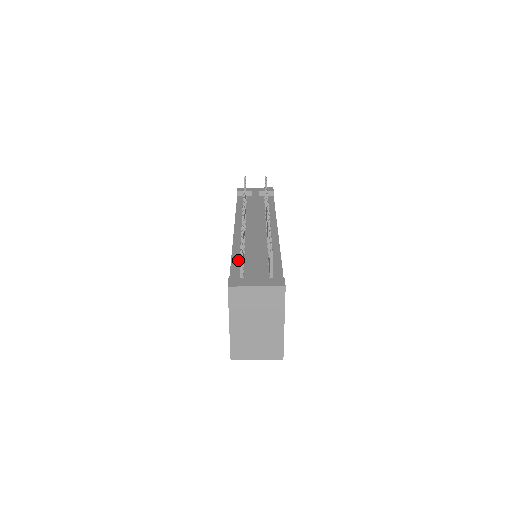
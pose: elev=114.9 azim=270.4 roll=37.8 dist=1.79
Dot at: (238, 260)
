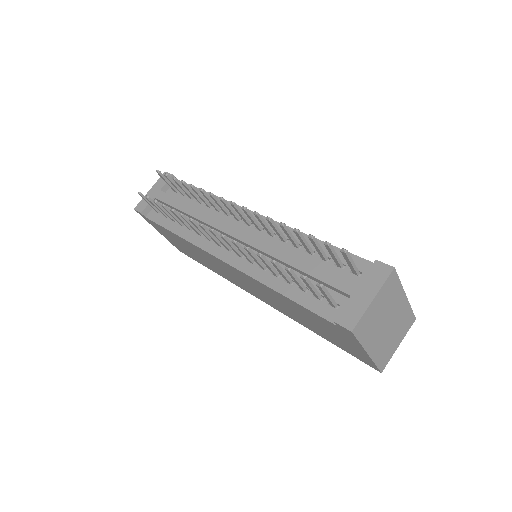
Dot at: (290, 288)
